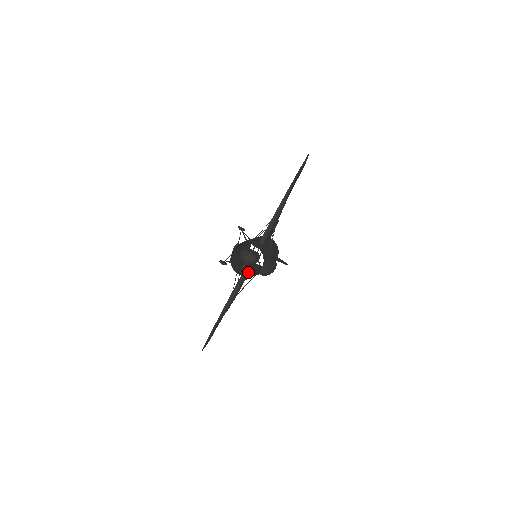
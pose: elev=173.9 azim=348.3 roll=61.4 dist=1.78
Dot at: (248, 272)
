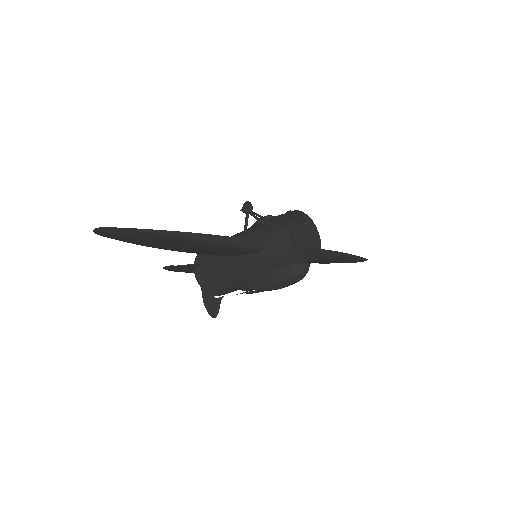
Dot at: (256, 252)
